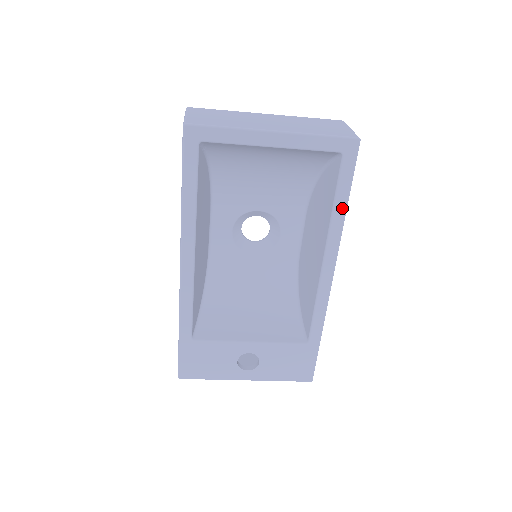
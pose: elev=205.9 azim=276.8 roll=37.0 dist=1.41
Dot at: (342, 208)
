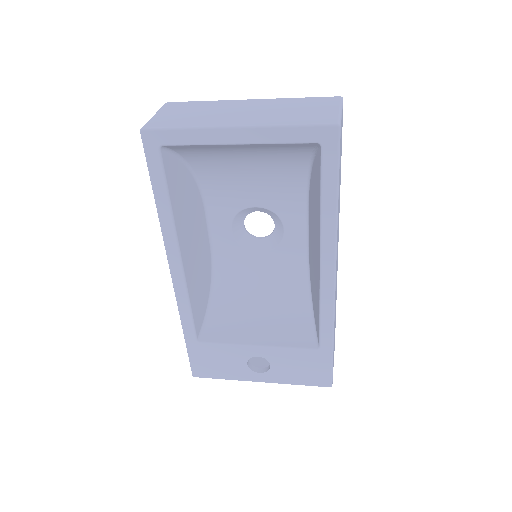
Dot at: (331, 206)
